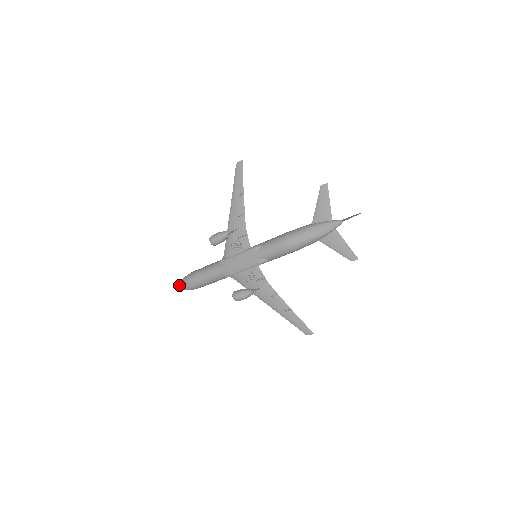
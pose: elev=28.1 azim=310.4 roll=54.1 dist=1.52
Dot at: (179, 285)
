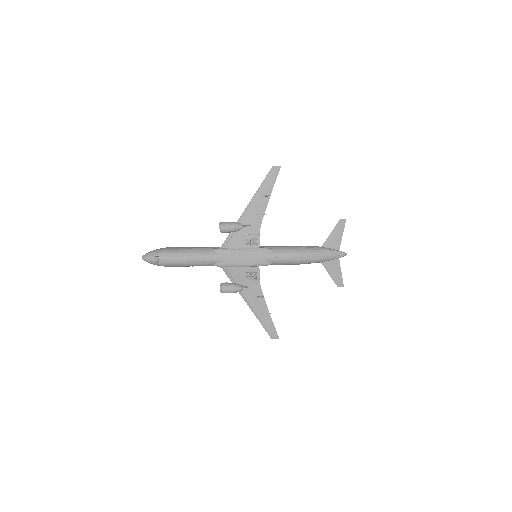
Dot at: (158, 258)
